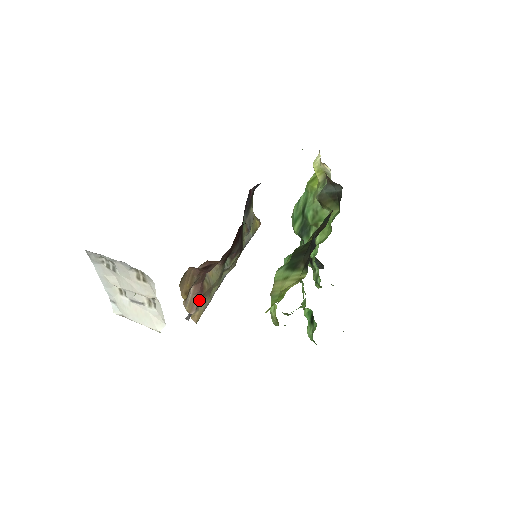
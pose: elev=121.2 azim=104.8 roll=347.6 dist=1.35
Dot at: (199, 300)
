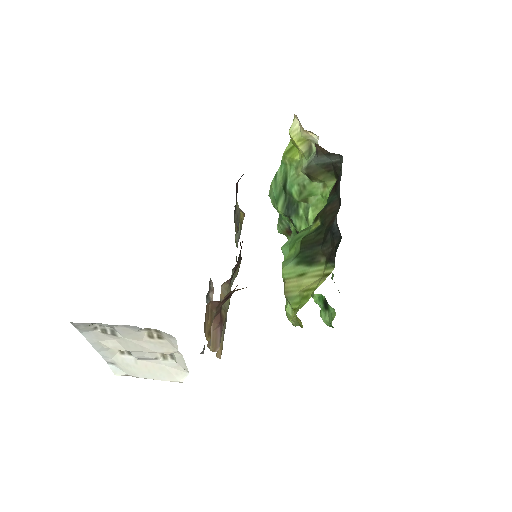
Dot at: (221, 333)
